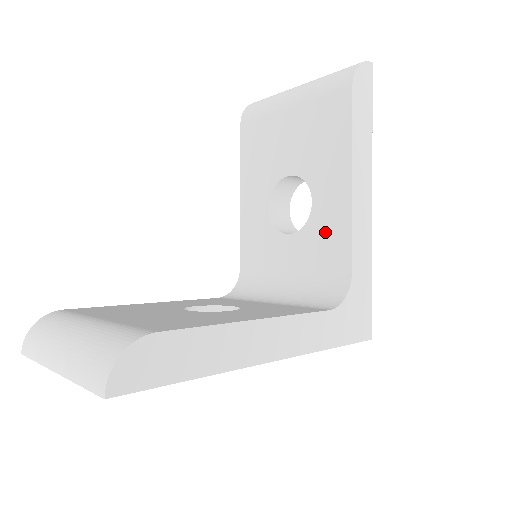
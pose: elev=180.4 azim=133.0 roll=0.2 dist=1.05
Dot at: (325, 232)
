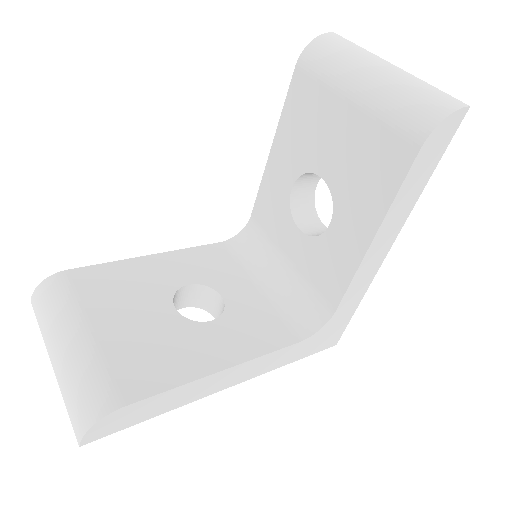
Dot at: (329, 260)
